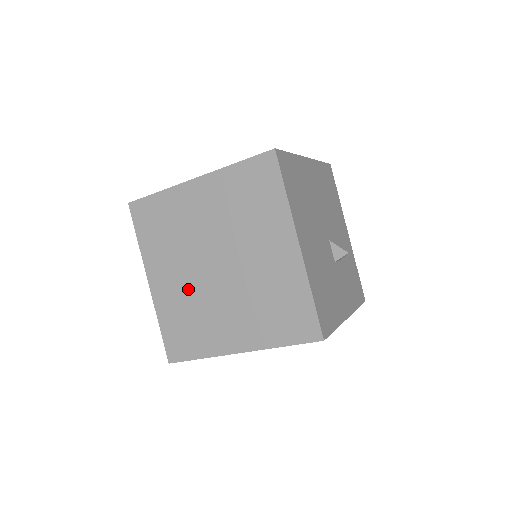
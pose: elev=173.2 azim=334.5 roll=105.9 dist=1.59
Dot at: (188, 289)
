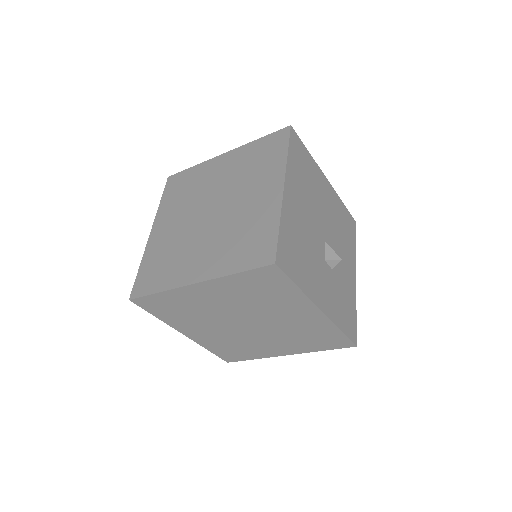
Dot at: (179, 233)
